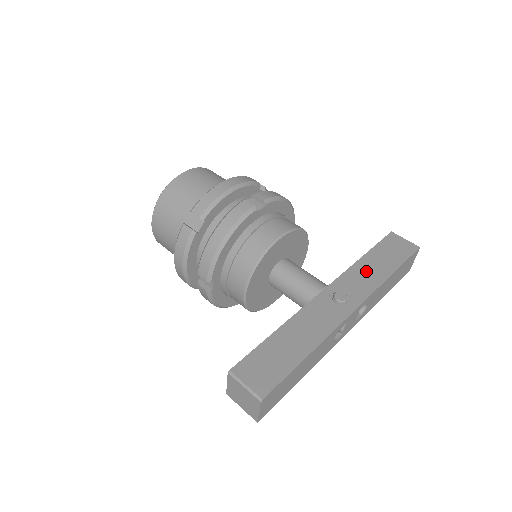
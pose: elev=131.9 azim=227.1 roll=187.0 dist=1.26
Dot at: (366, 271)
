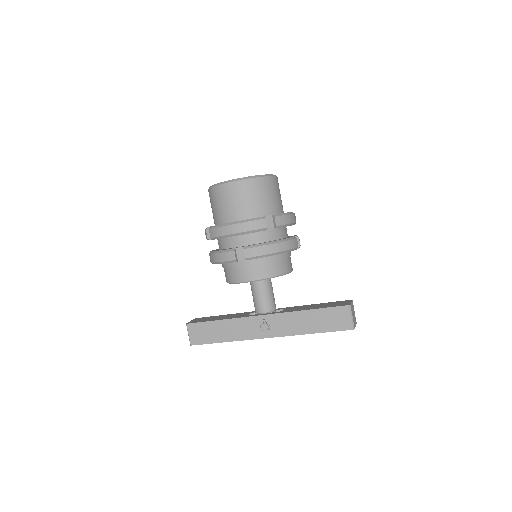
Dot at: (298, 321)
